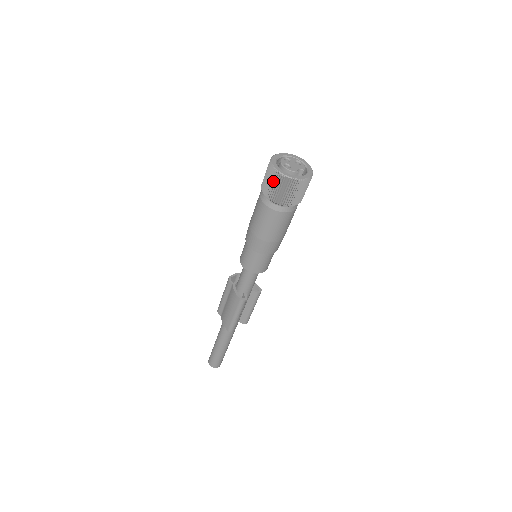
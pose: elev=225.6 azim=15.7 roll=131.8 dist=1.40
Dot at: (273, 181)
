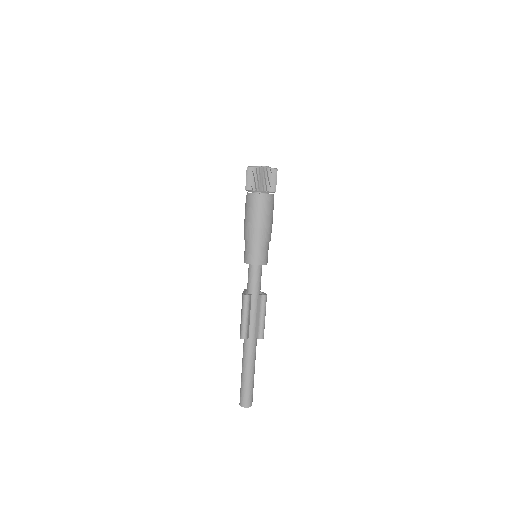
Dot at: (246, 175)
